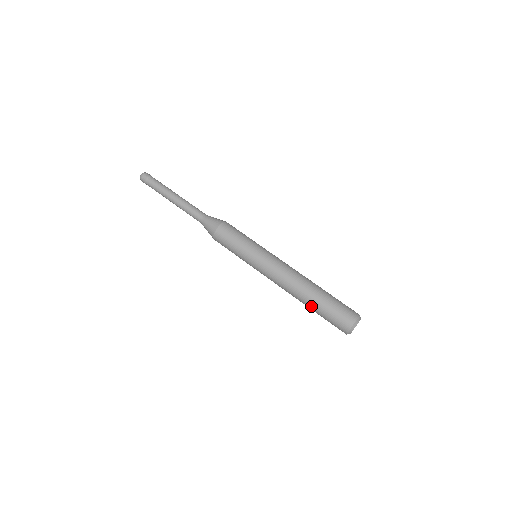
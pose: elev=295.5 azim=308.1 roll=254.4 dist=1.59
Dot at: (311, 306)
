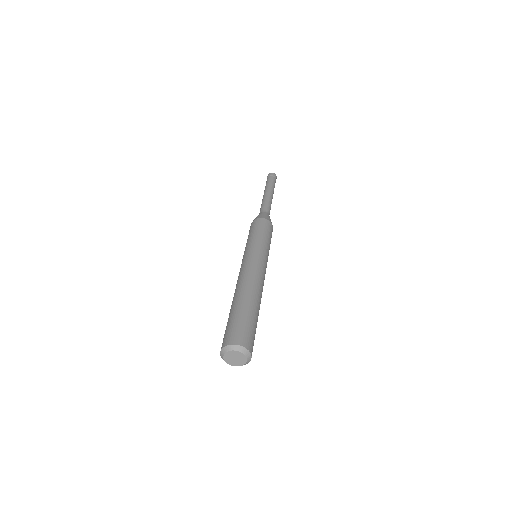
Dot at: occluded
